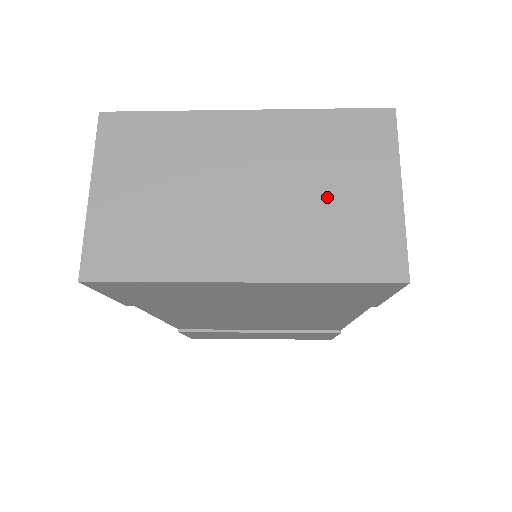
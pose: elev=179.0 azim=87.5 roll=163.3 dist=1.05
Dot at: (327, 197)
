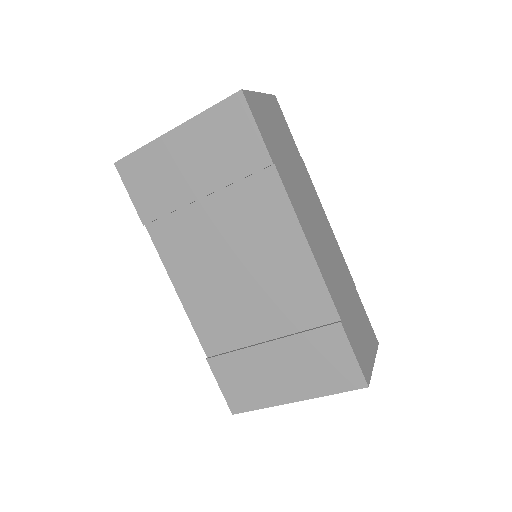
Dot at: occluded
